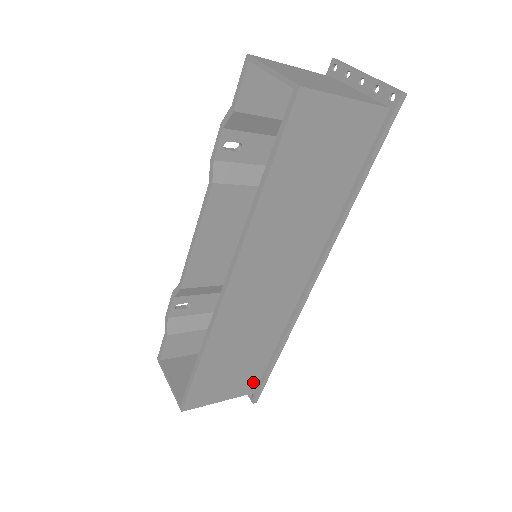
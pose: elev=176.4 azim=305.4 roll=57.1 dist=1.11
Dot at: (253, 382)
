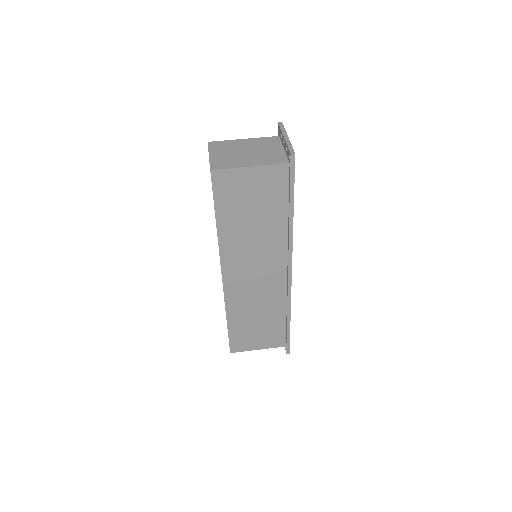
Dot at: (280, 339)
